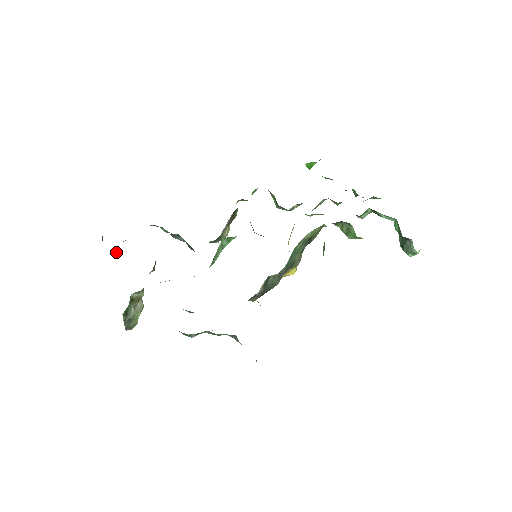
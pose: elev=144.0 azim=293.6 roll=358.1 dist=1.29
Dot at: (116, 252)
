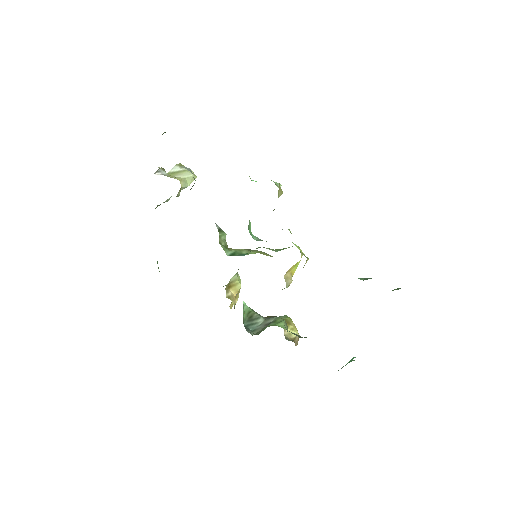
Dot at: occluded
